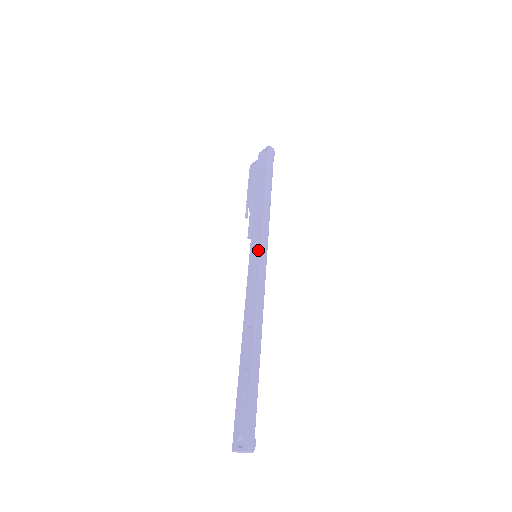
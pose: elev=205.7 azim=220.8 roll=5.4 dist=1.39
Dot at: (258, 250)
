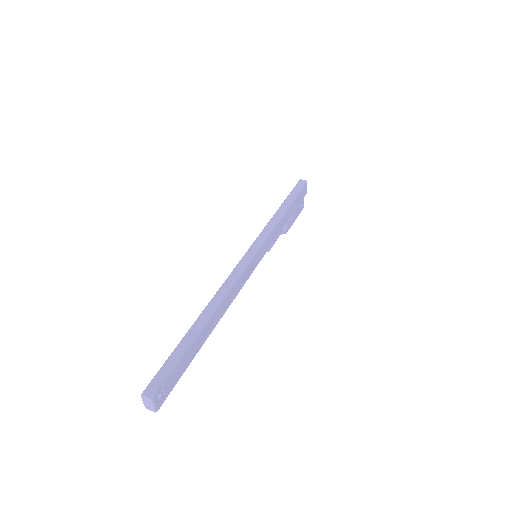
Dot at: occluded
